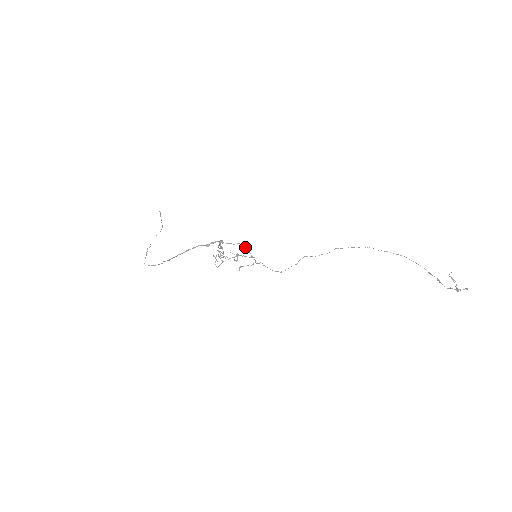
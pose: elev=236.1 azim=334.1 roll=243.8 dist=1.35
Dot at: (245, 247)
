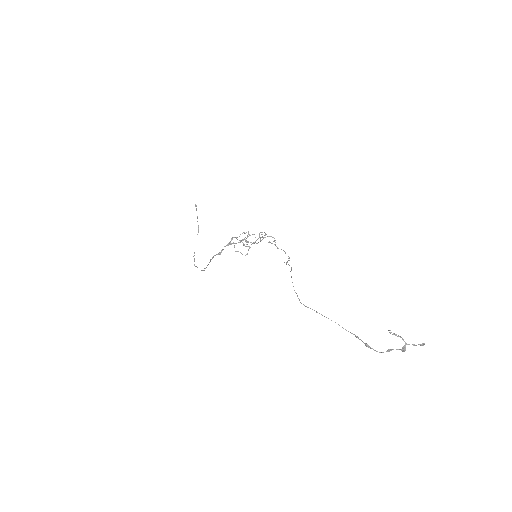
Dot at: occluded
